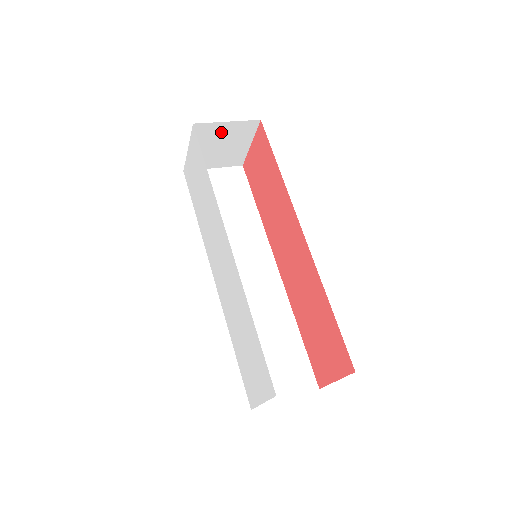
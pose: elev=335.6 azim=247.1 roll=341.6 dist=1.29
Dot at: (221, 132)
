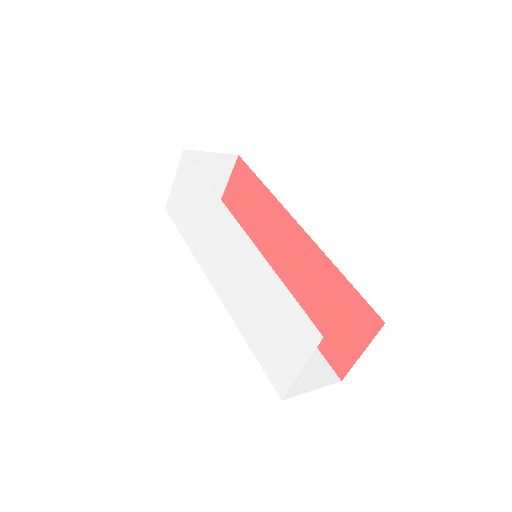
Dot at: (205, 164)
